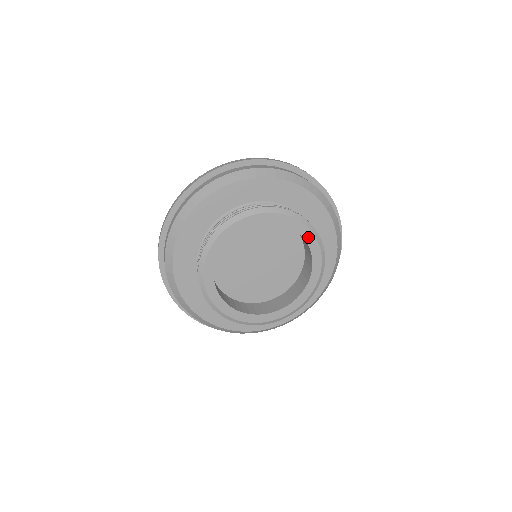
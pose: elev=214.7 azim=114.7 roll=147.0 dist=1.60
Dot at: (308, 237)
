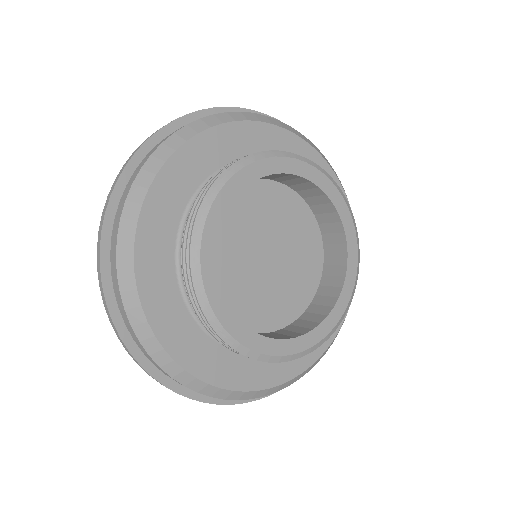
Dot at: (351, 247)
